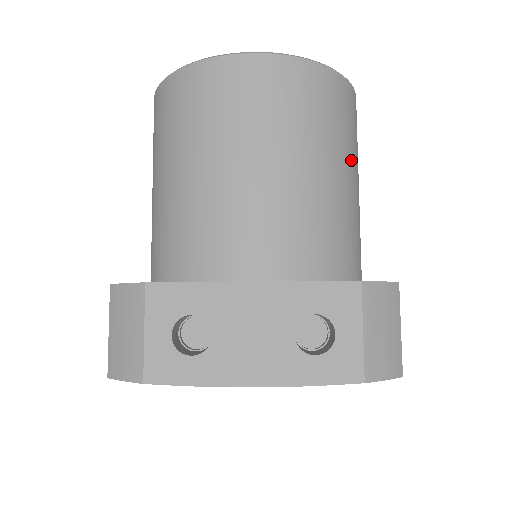
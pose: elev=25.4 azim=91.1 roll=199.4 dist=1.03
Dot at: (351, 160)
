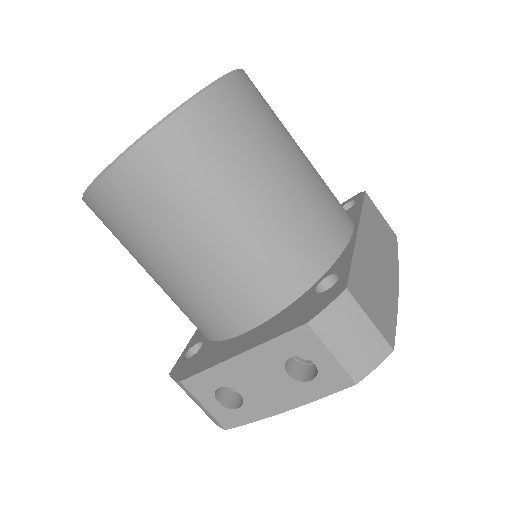
Dot at: (258, 165)
